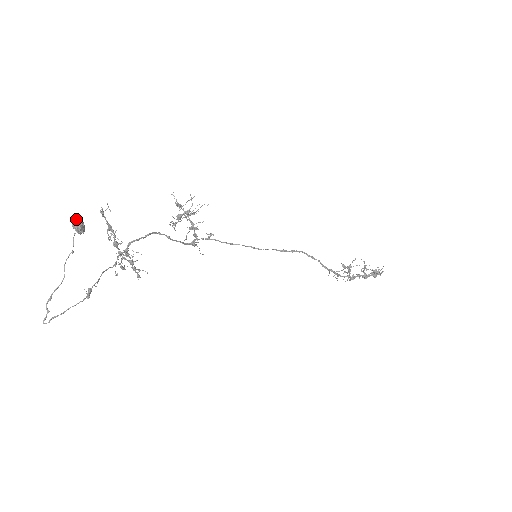
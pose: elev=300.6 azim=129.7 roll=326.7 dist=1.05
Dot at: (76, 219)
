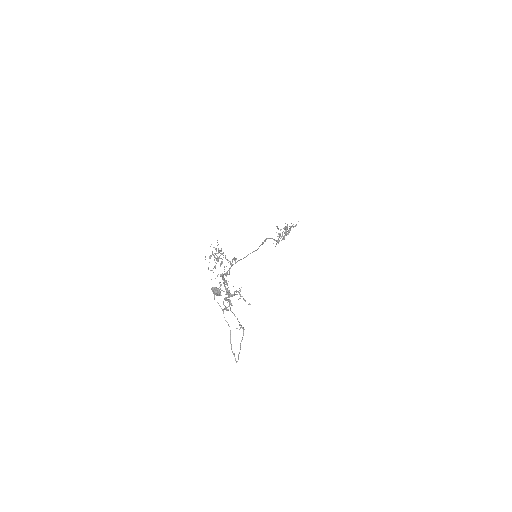
Dot at: (216, 288)
